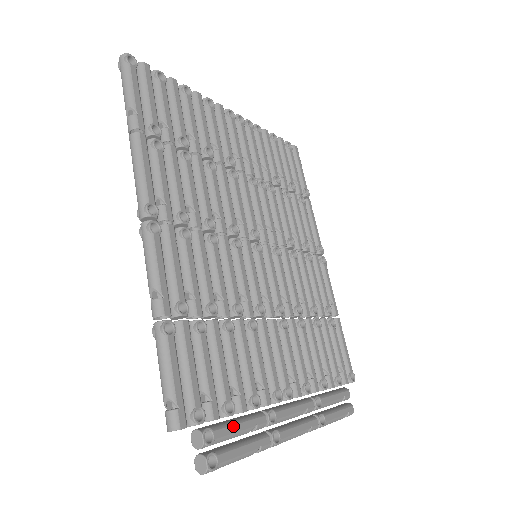
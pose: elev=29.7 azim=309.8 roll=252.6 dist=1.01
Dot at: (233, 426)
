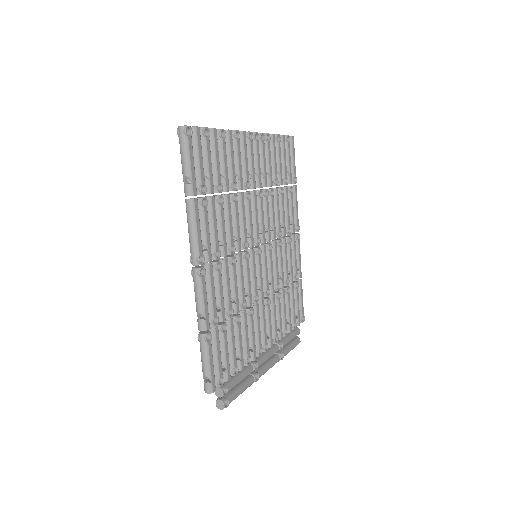
Dot at: (237, 380)
